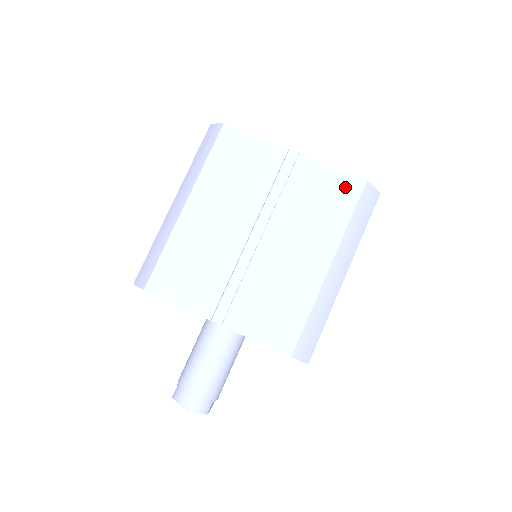
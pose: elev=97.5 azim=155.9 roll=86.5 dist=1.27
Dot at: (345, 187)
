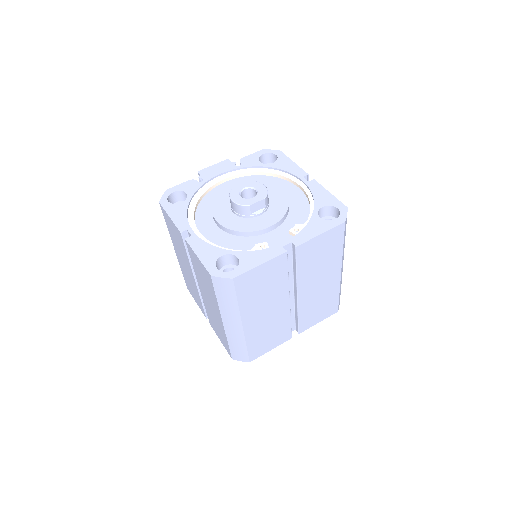
Dot at: (206, 274)
